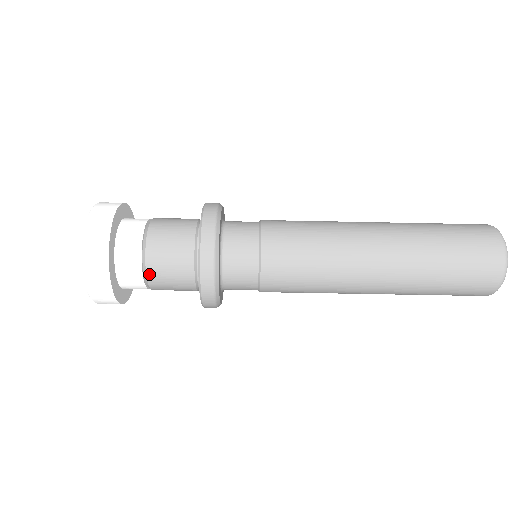
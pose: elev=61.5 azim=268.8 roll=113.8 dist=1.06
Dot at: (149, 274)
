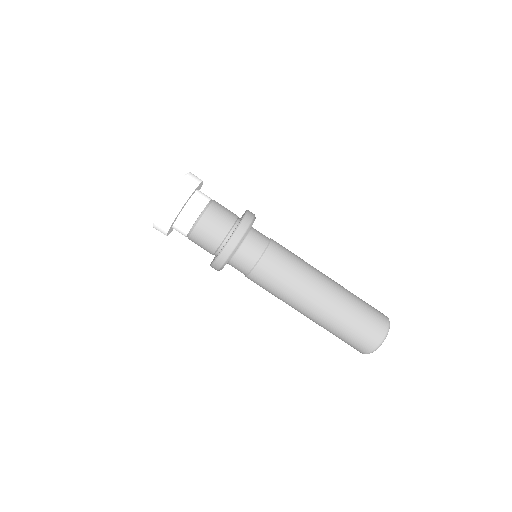
Dot at: (192, 235)
